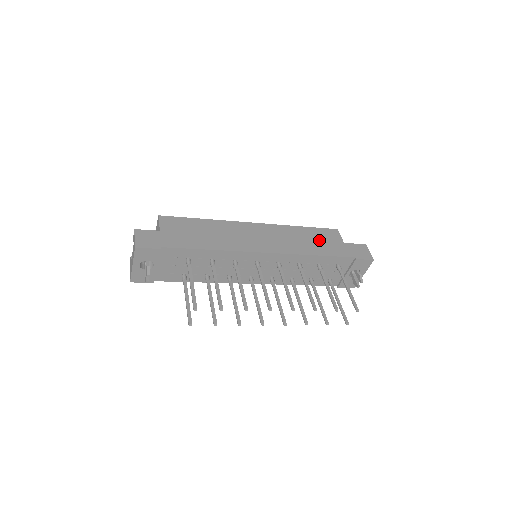
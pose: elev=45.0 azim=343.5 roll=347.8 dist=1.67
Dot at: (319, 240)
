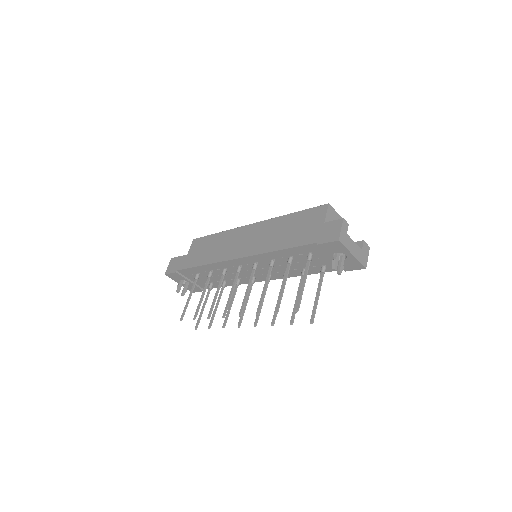
Dot at: (298, 227)
